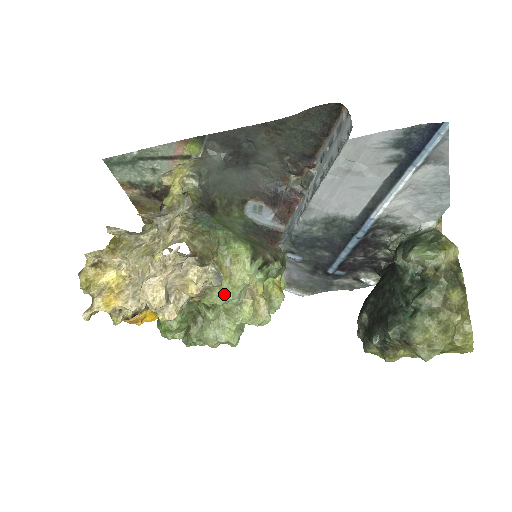
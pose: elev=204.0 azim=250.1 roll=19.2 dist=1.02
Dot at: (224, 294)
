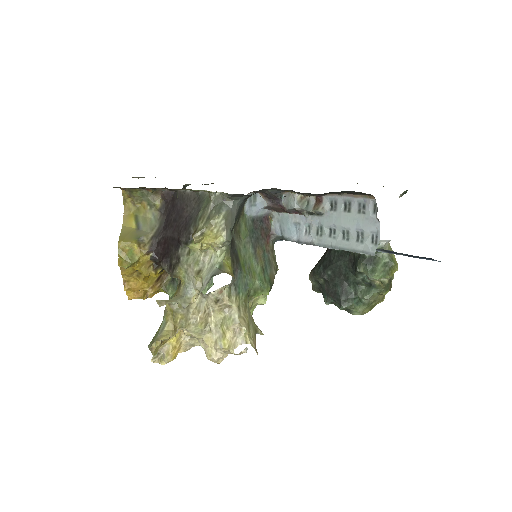
Dot at: occluded
